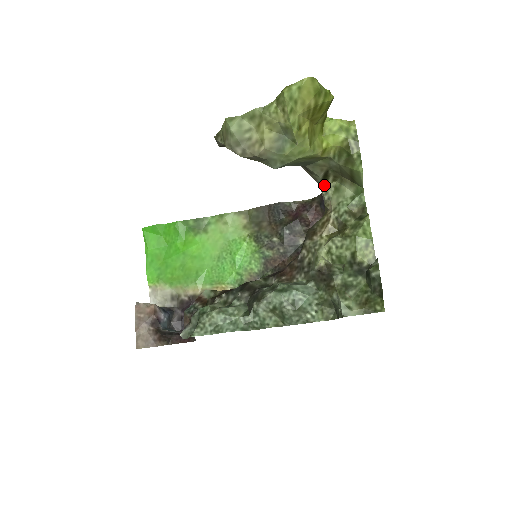
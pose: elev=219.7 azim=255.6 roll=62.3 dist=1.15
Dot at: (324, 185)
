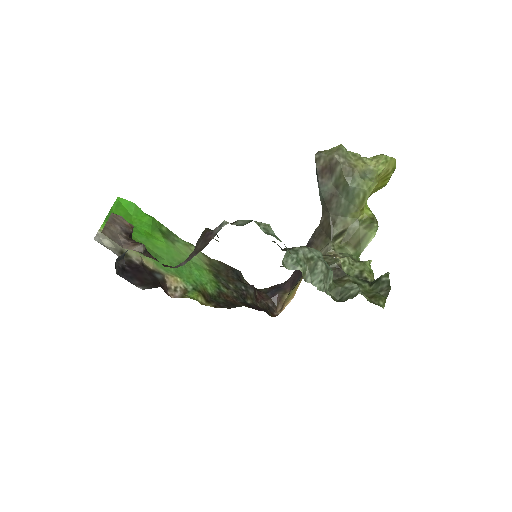
Dot at: (333, 241)
